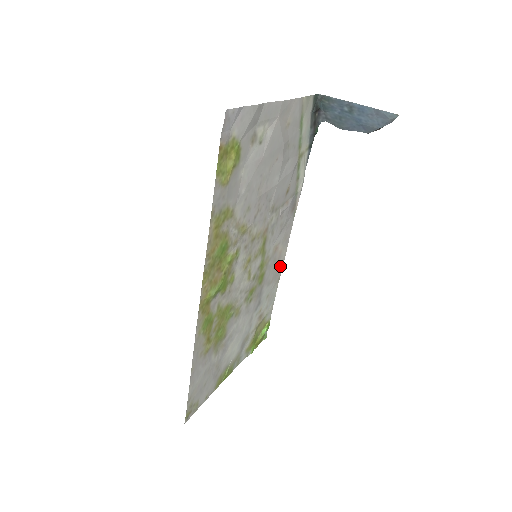
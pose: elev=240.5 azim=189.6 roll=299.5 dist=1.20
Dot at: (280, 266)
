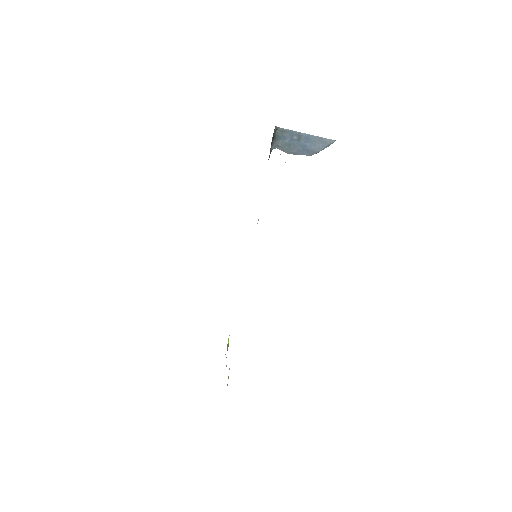
Dot at: occluded
